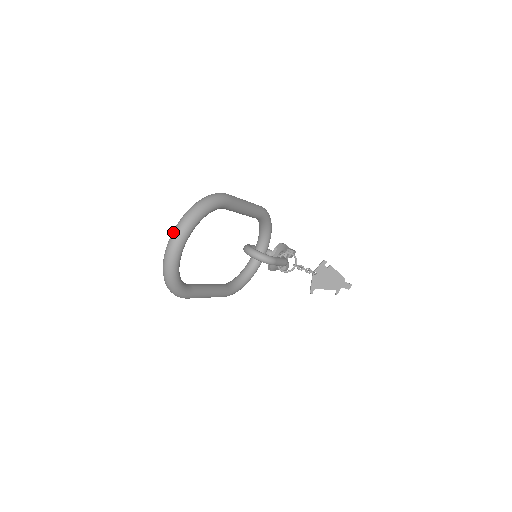
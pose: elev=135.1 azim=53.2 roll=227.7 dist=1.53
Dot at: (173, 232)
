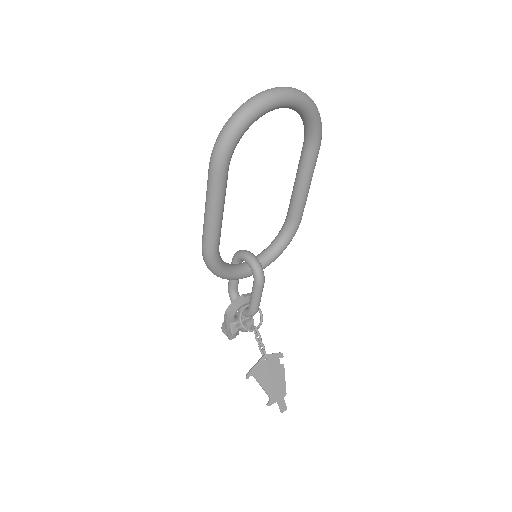
Dot at: occluded
